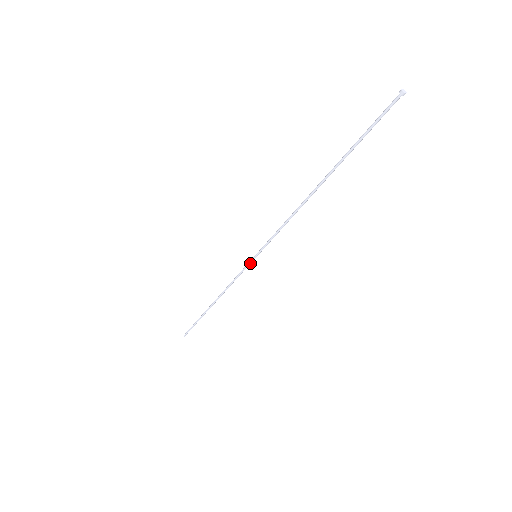
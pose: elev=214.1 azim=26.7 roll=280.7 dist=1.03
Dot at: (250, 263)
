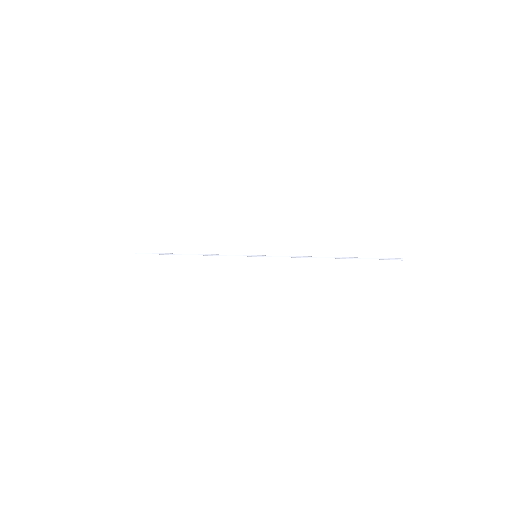
Dot at: (248, 256)
